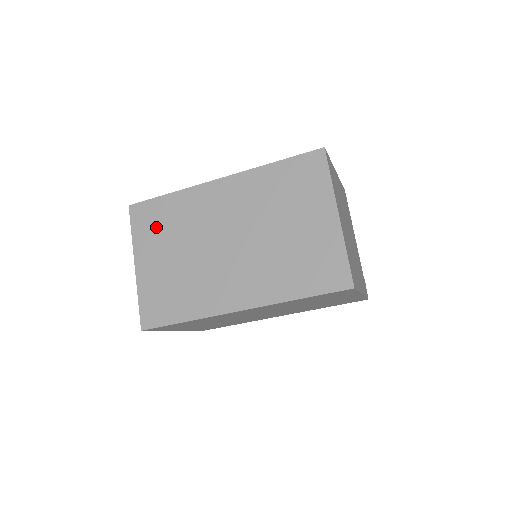
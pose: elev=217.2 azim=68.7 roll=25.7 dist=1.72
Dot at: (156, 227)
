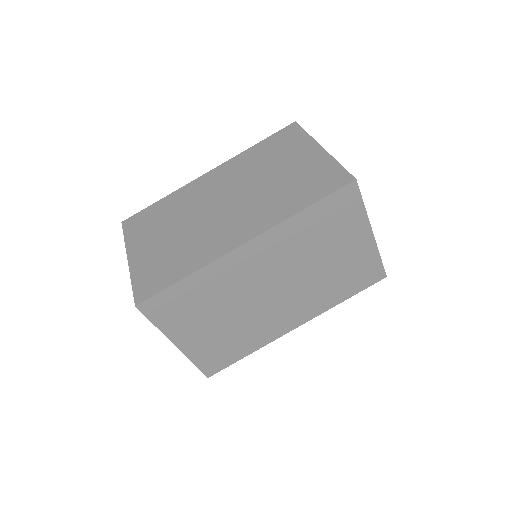
Dot at: (149, 224)
